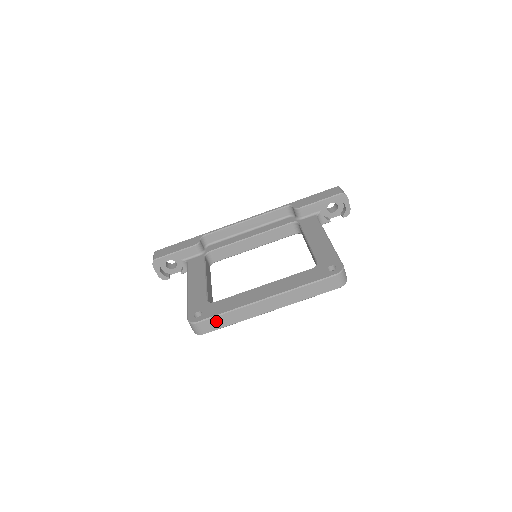
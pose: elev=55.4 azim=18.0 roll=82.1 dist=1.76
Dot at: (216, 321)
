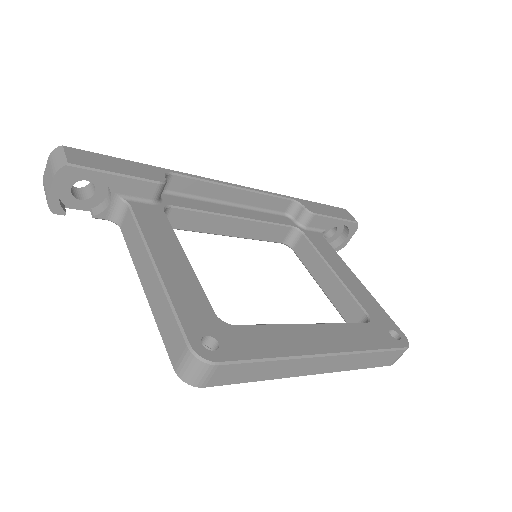
Dot at: (244, 370)
